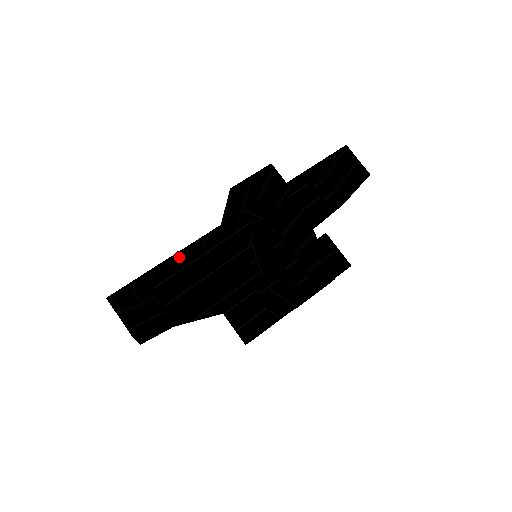
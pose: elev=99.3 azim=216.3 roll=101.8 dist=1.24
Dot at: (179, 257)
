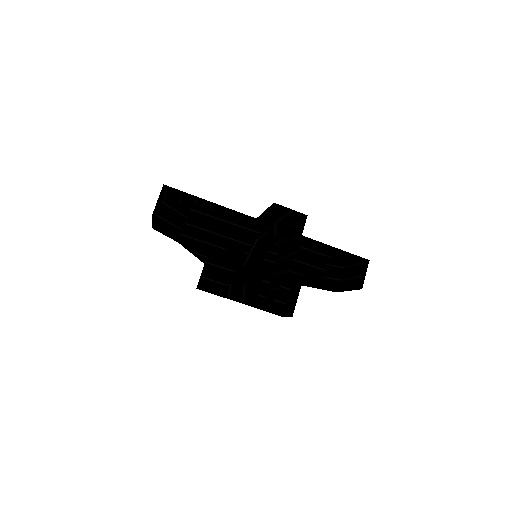
Dot at: (219, 209)
